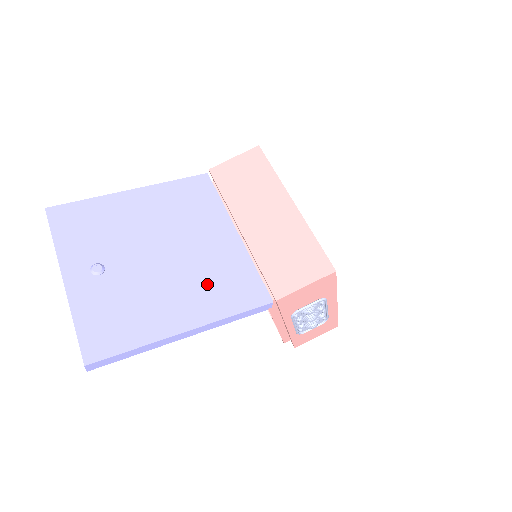
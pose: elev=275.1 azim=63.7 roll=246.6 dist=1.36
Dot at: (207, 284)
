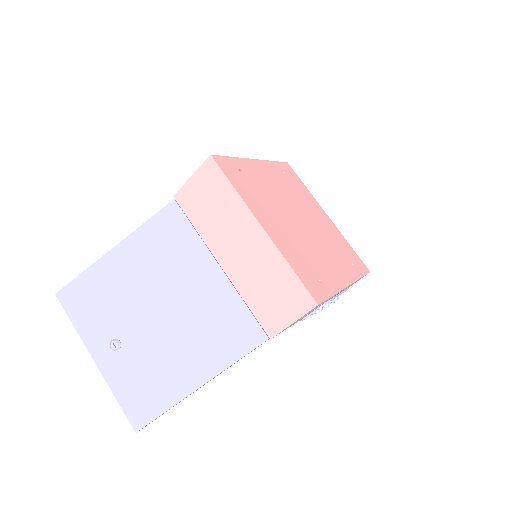
Dot at: (206, 335)
